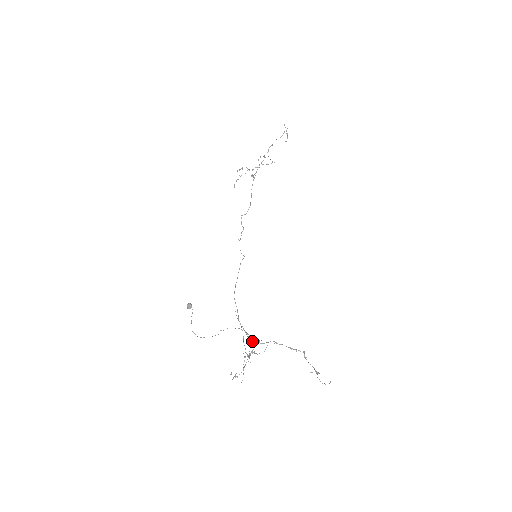
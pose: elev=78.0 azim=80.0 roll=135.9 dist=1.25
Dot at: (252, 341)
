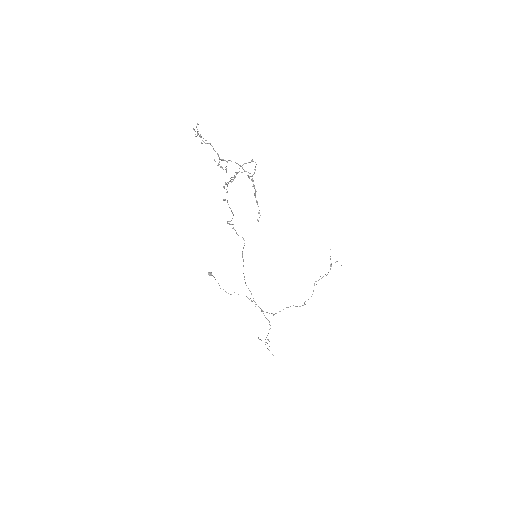
Dot at: occluded
